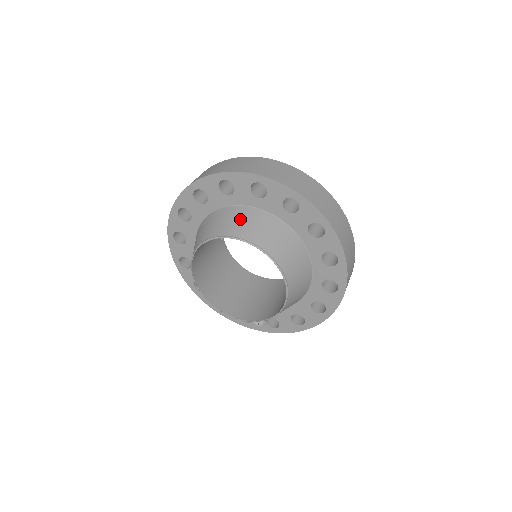
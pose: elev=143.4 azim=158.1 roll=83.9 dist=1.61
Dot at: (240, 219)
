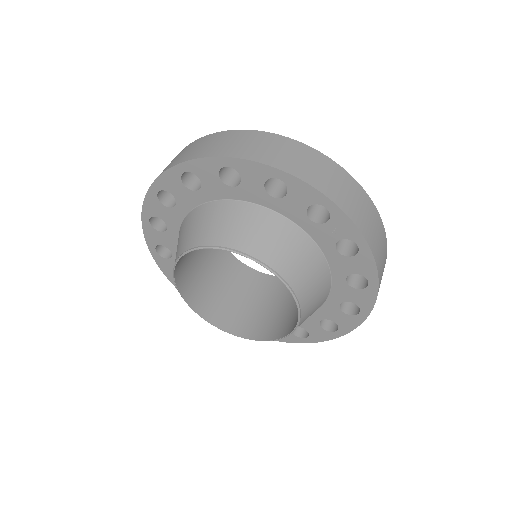
Dot at: (302, 258)
